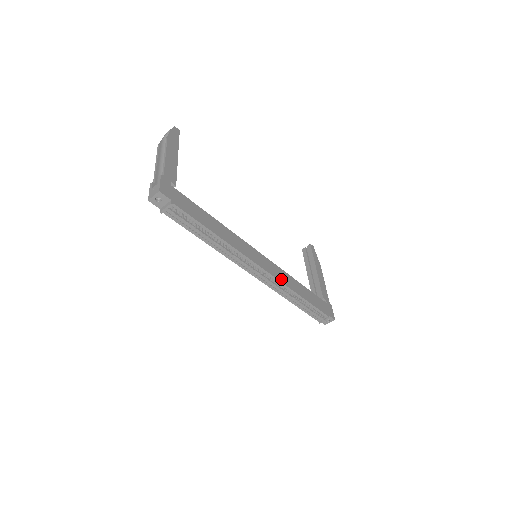
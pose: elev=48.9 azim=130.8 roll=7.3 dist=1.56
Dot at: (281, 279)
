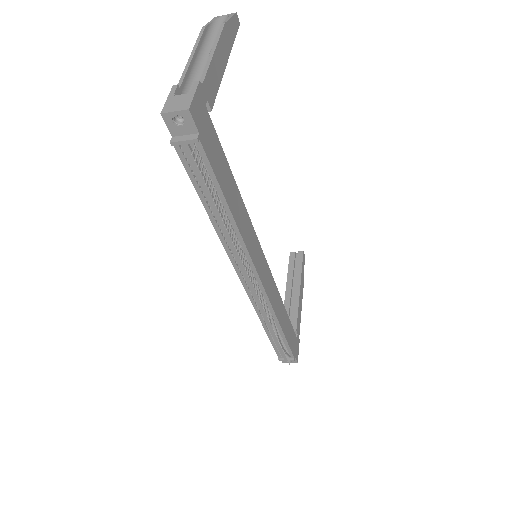
Dot at: (272, 300)
